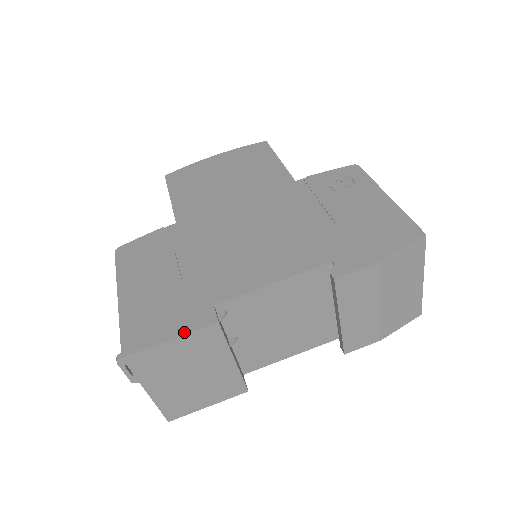
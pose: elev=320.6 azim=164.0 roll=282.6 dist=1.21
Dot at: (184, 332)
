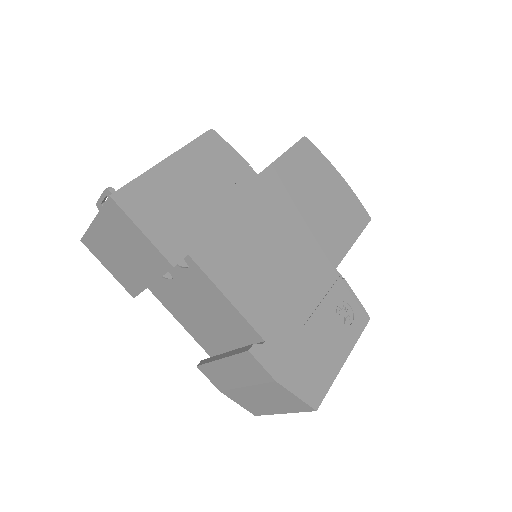
Dot at: (154, 241)
